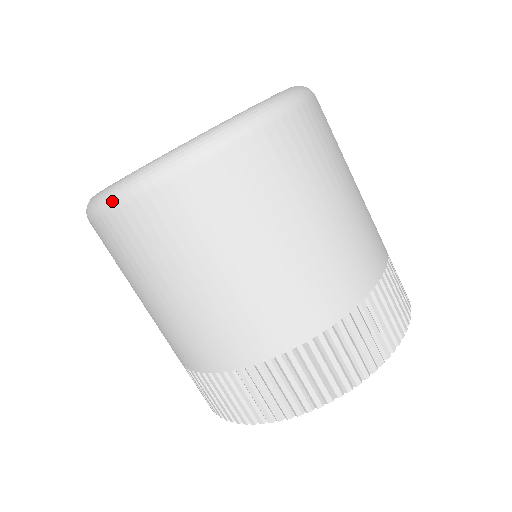
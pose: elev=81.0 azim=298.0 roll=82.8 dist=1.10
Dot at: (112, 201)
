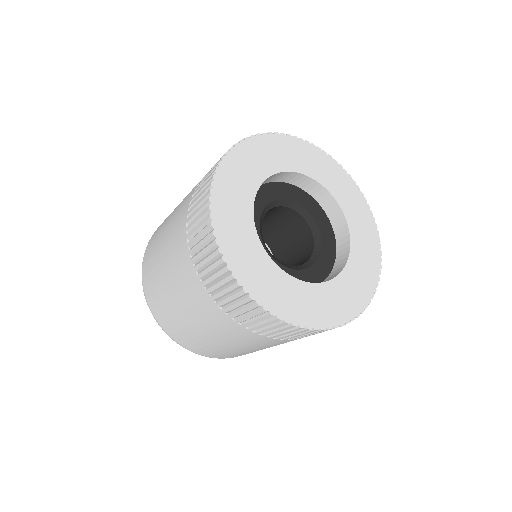
Dot at: occluded
